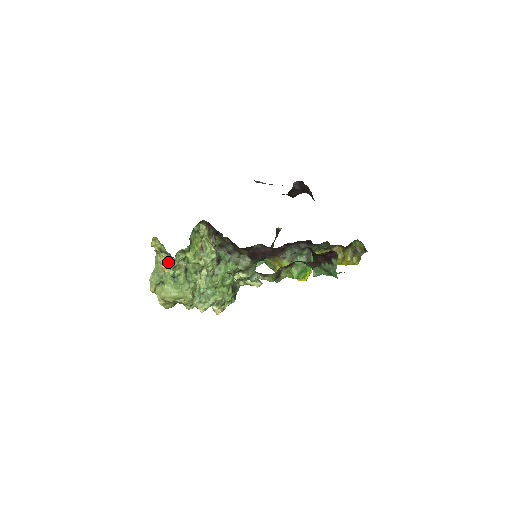
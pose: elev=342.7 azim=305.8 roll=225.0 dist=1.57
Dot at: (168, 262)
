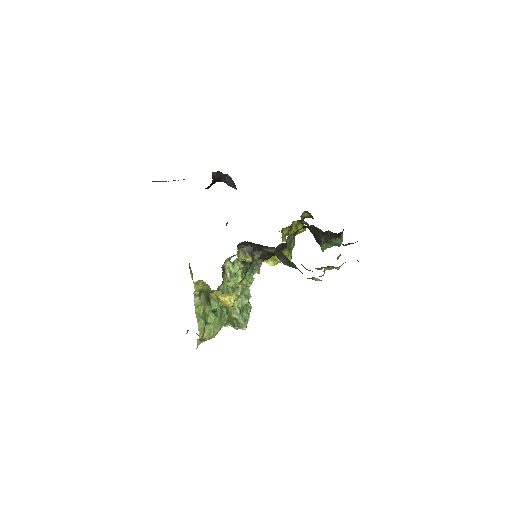
Dot at: (236, 298)
